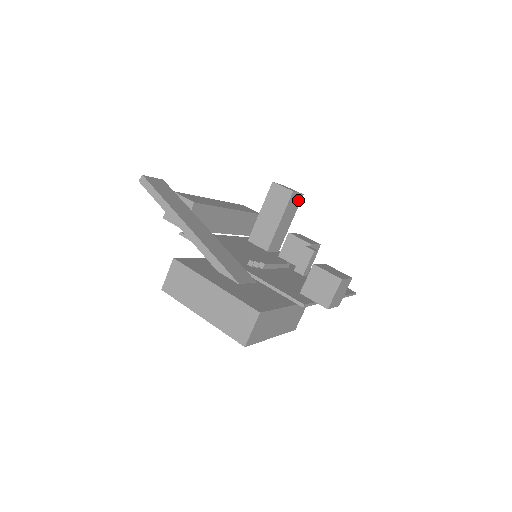
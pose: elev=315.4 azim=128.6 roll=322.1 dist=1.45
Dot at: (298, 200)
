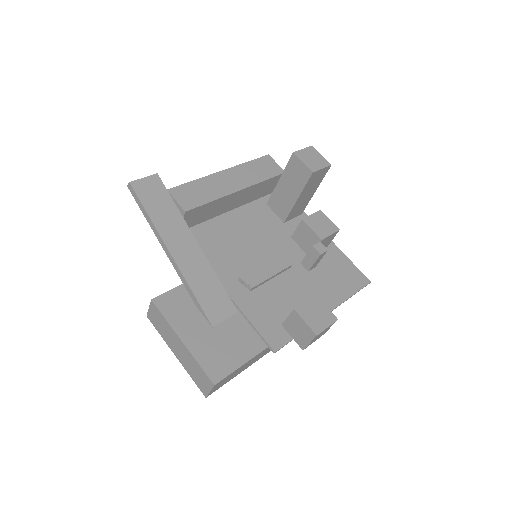
Dot at: (323, 172)
